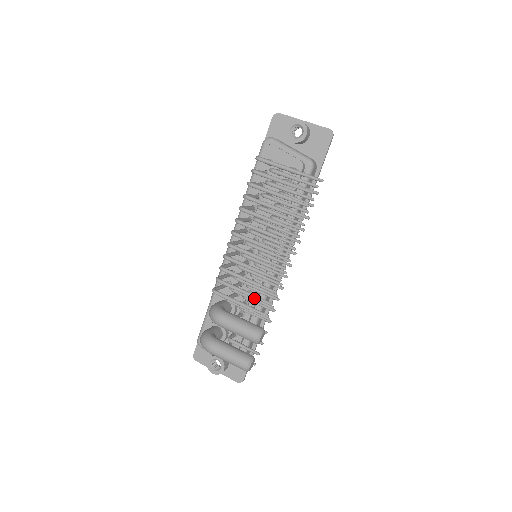
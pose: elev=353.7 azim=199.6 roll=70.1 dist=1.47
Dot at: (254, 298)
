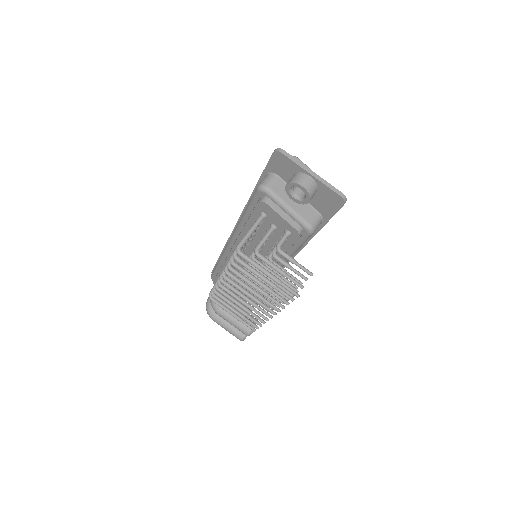
Dot at: occluded
